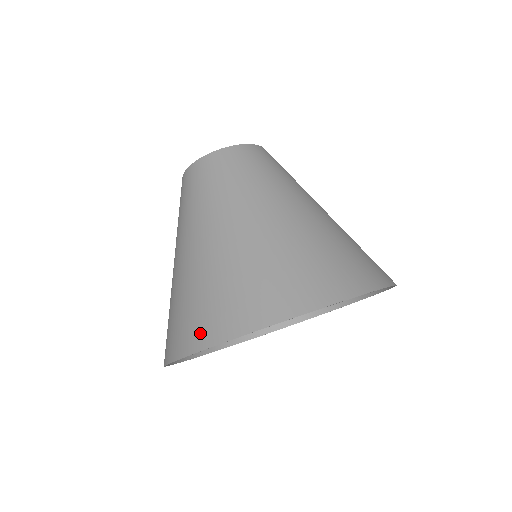
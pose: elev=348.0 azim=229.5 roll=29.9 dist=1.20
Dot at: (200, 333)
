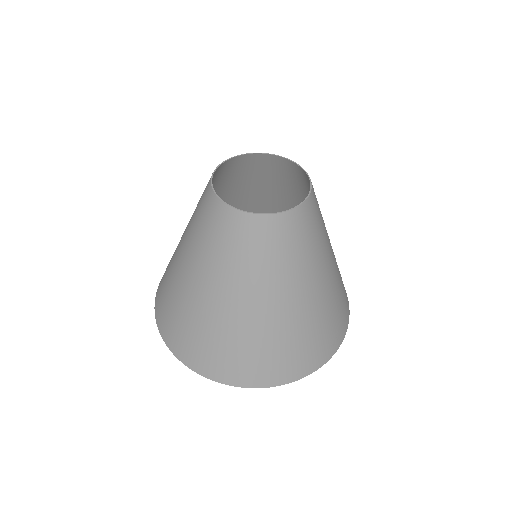
Dot at: (158, 299)
